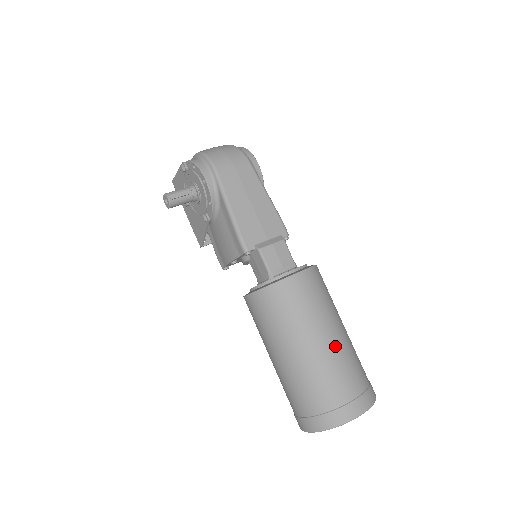
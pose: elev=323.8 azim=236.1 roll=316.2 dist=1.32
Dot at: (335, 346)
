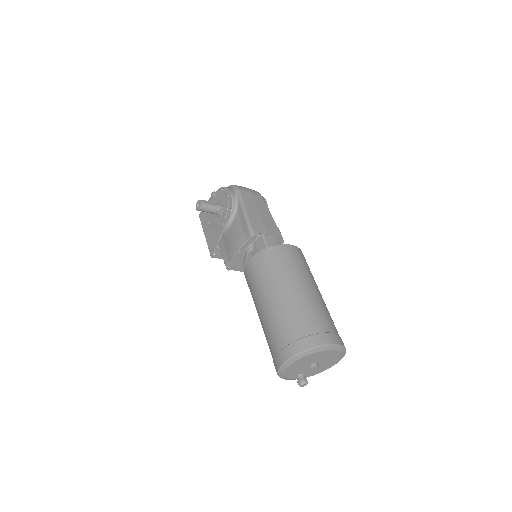
Dot at: (315, 295)
